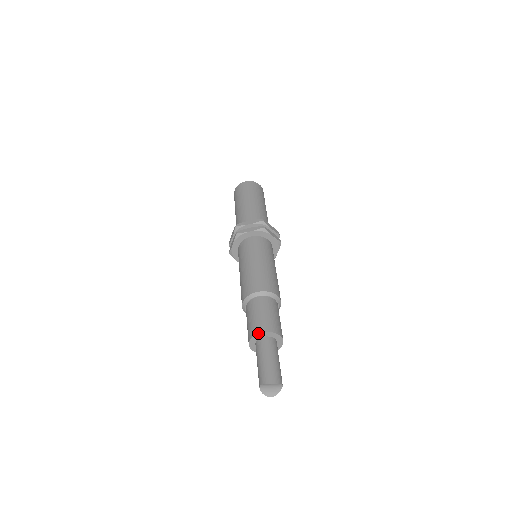
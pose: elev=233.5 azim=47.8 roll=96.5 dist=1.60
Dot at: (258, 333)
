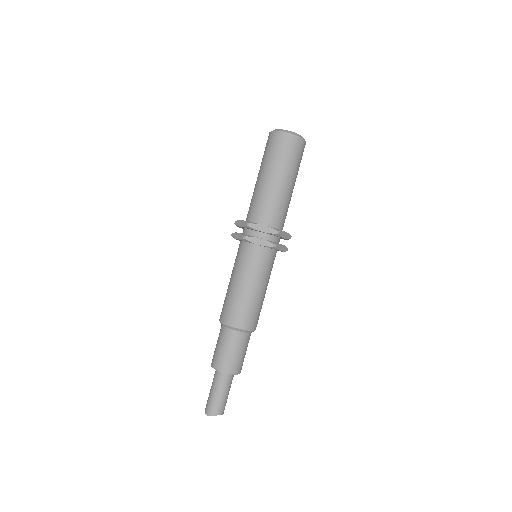
Dot at: (211, 365)
